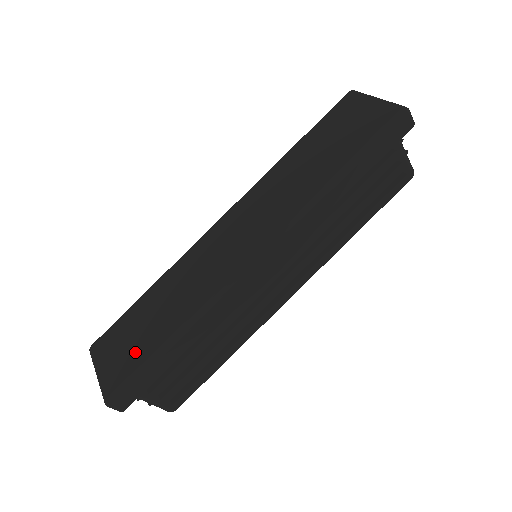
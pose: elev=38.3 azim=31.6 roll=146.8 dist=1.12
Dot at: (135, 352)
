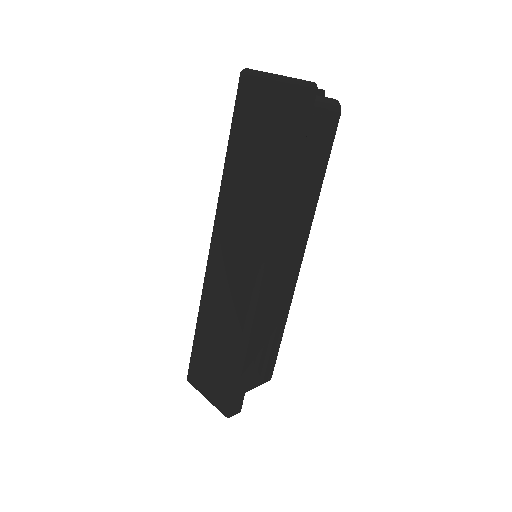
Dot at: (221, 377)
